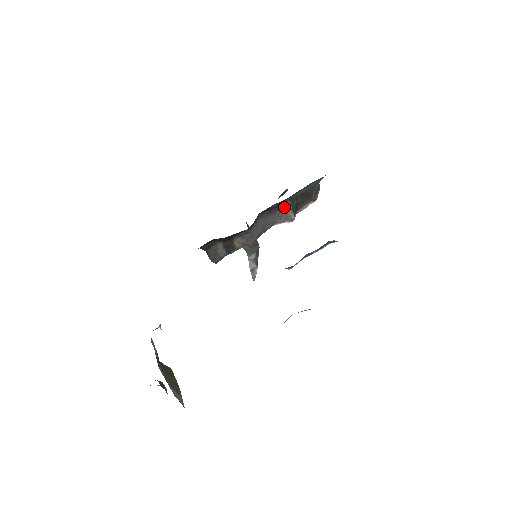
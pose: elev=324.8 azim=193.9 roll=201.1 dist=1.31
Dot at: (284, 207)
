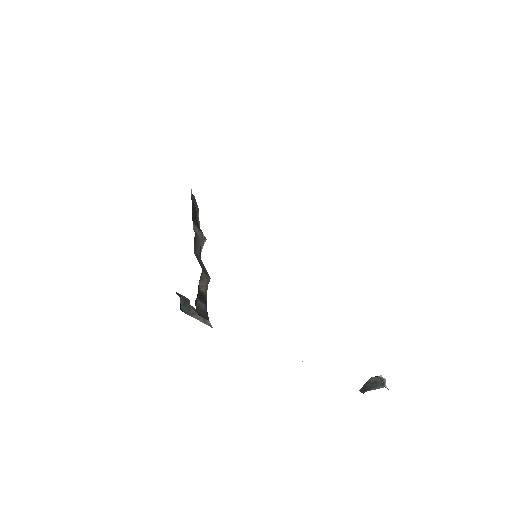
Dot at: (194, 231)
